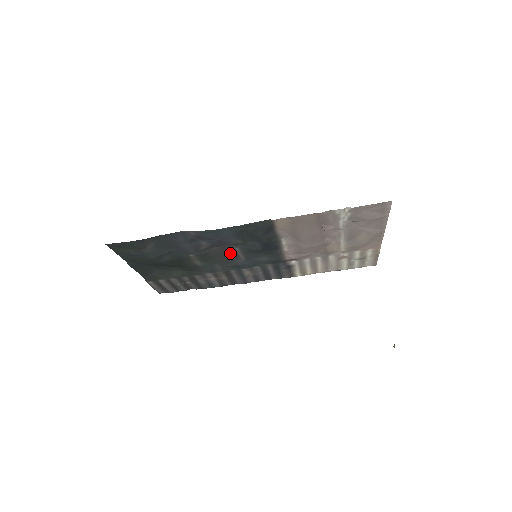
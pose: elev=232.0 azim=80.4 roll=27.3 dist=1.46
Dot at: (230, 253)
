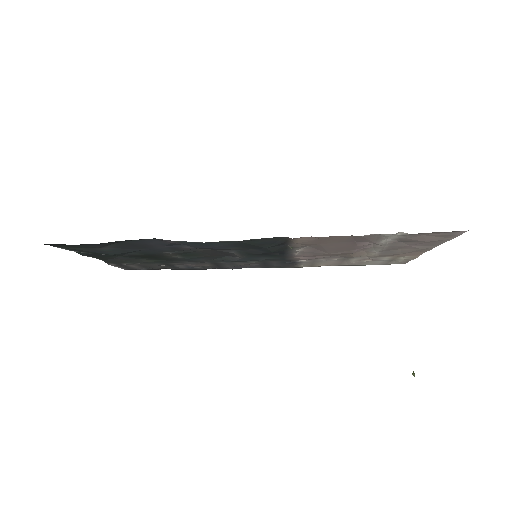
Dot at: (222, 253)
